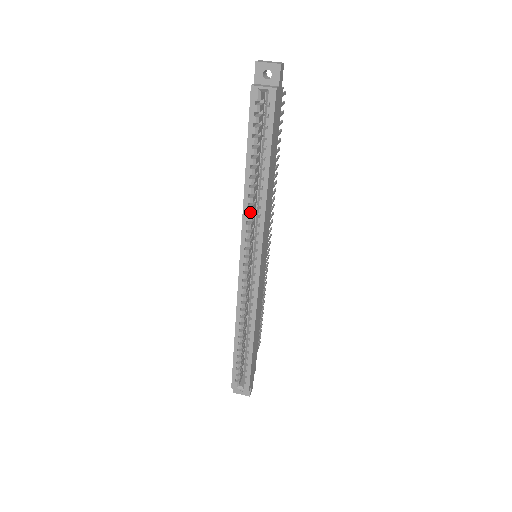
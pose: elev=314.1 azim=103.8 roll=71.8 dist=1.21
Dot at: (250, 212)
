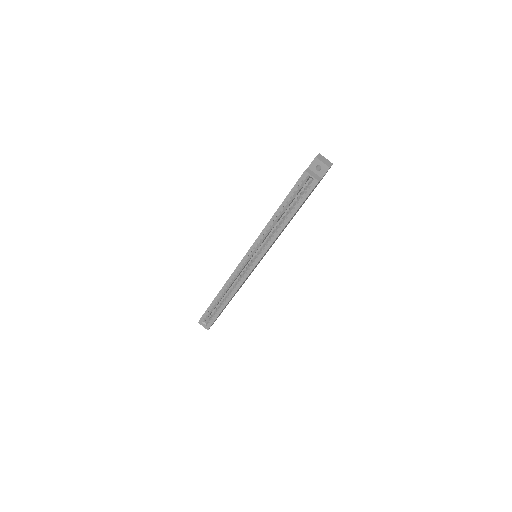
Dot at: occluded
